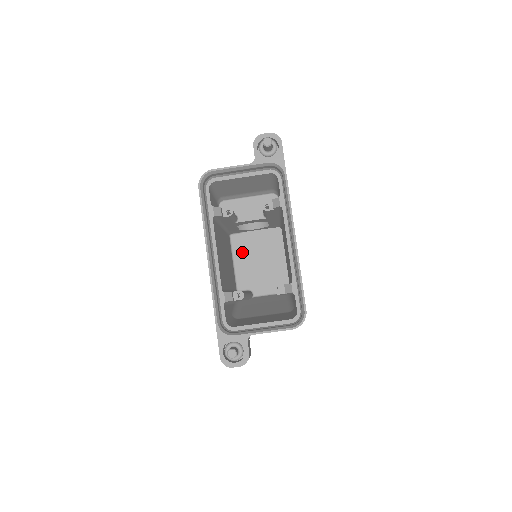
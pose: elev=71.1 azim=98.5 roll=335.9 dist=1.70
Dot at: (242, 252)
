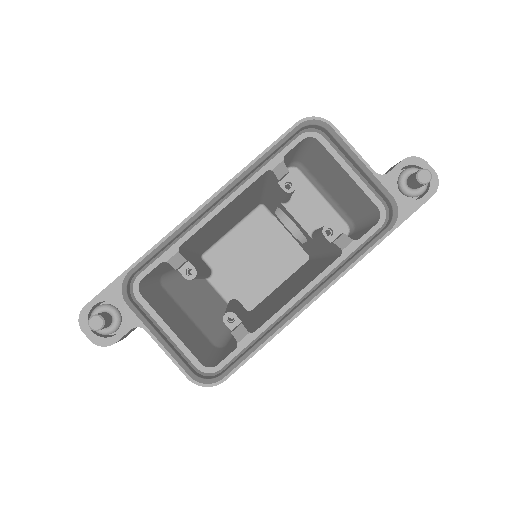
Dot at: (251, 231)
